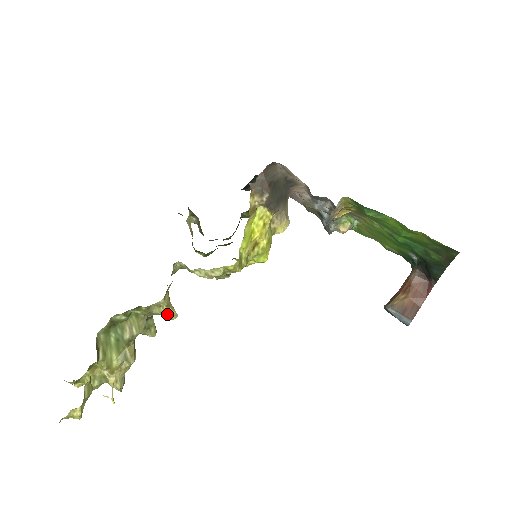
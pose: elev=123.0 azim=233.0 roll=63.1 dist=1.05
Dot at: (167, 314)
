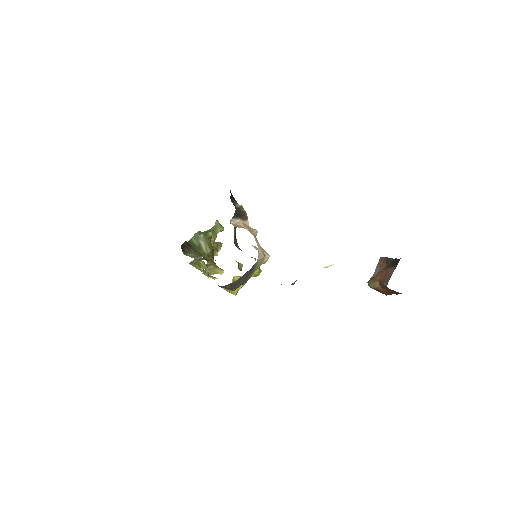
Dot at: (217, 273)
